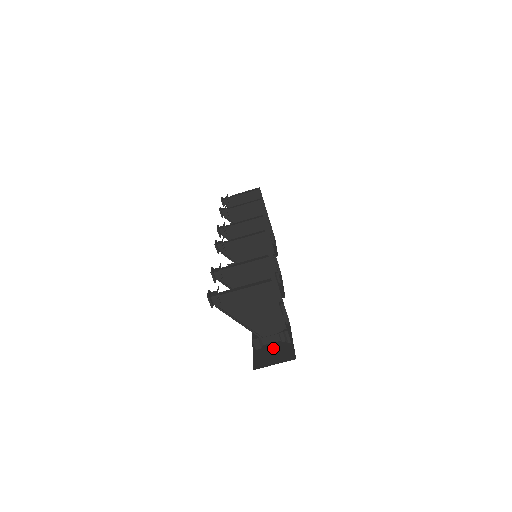
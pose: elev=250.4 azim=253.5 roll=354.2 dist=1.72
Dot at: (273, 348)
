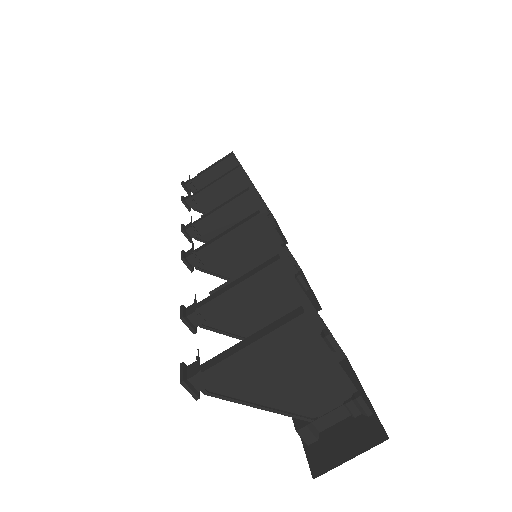
Dot at: occluded
